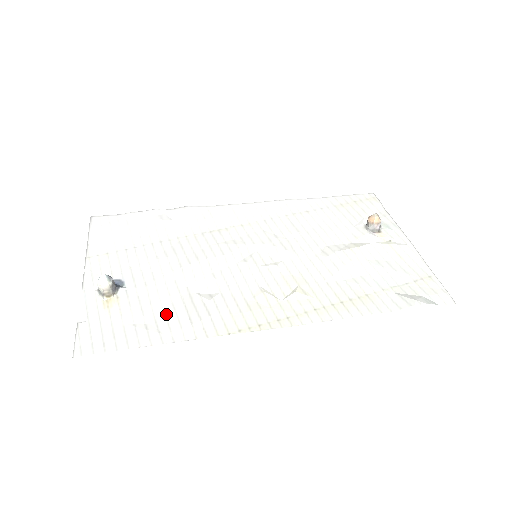
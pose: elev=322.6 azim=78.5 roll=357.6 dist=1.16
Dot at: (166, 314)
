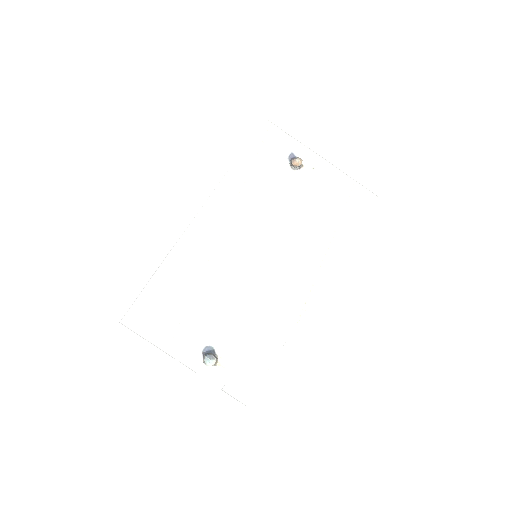
Dot at: (256, 342)
